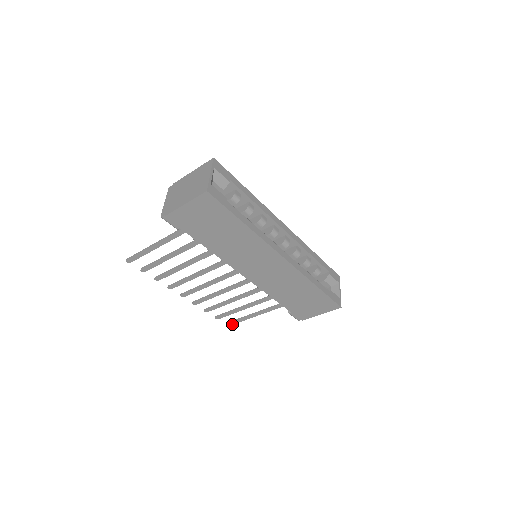
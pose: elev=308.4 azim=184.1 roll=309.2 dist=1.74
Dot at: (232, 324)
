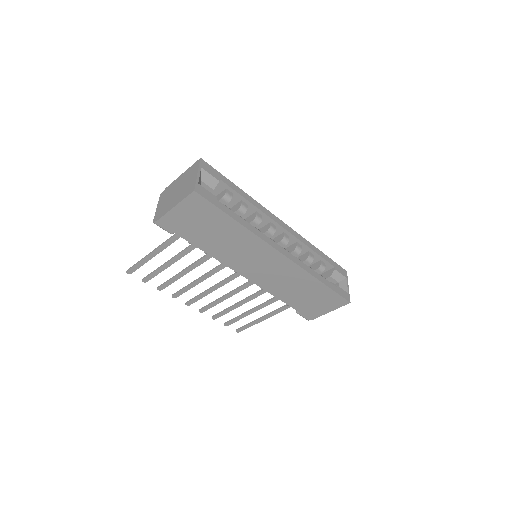
Dot at: (242, 330)
